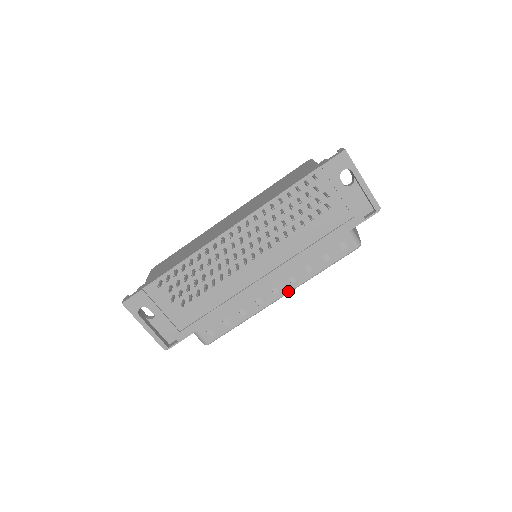
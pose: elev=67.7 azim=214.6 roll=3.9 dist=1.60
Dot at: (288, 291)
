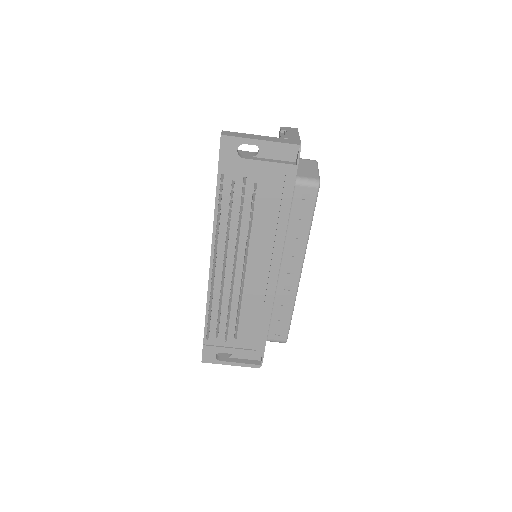
Dot at: (301, 264)
